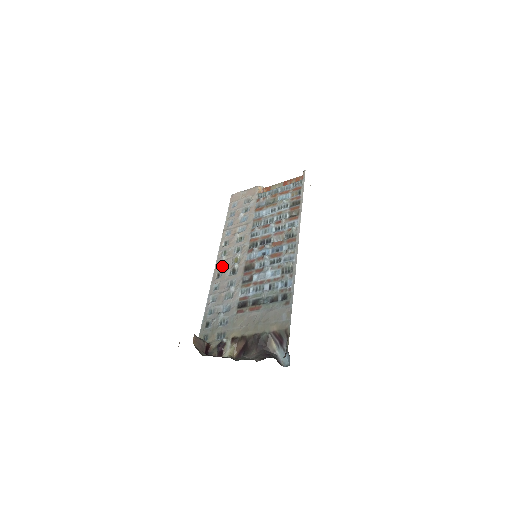
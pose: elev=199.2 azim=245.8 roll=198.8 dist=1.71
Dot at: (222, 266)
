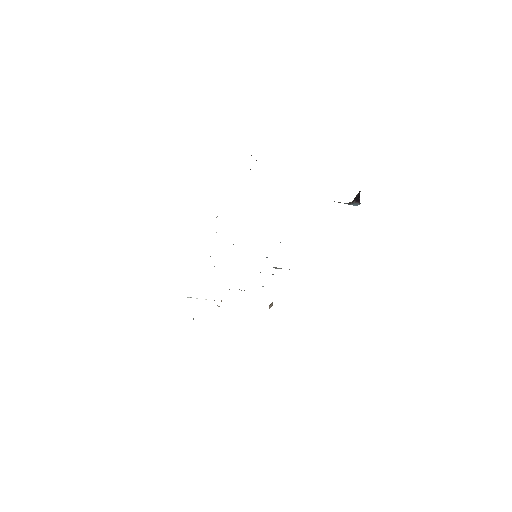
Dot at: occluded
